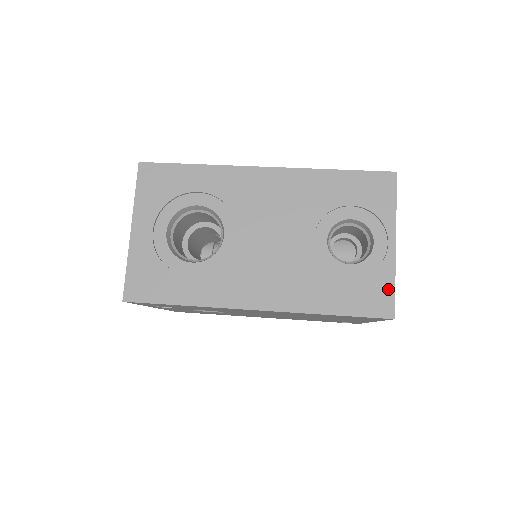
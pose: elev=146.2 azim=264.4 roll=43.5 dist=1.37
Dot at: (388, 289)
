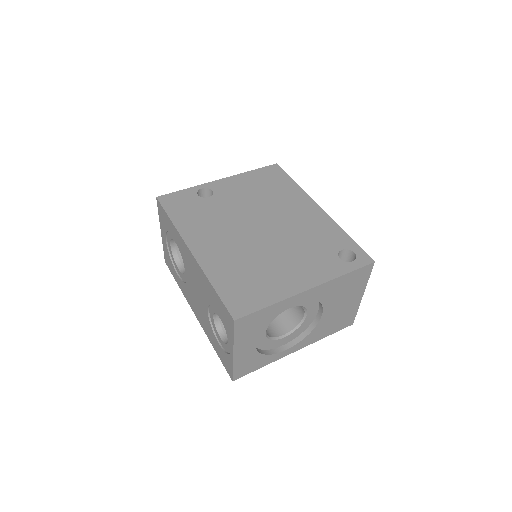
Dot at: (230, 367)
